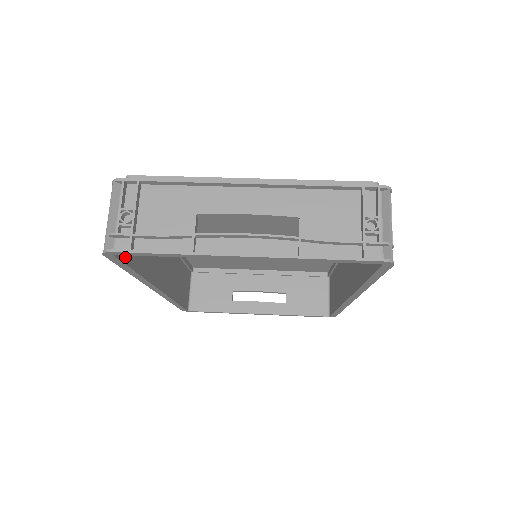
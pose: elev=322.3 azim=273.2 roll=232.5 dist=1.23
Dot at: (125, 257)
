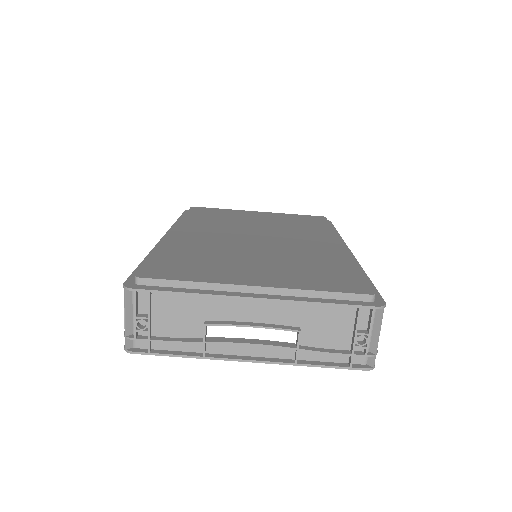
Dot at: occluded
